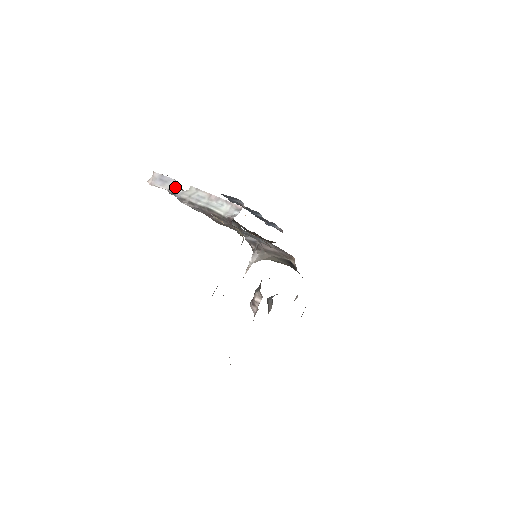
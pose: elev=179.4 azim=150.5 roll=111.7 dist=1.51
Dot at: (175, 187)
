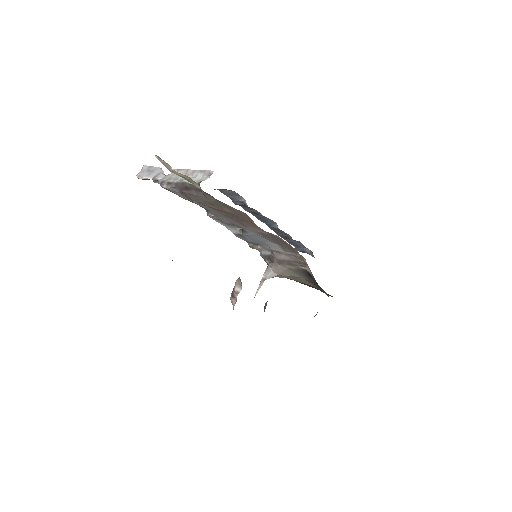
Dot at: (159, 174)
